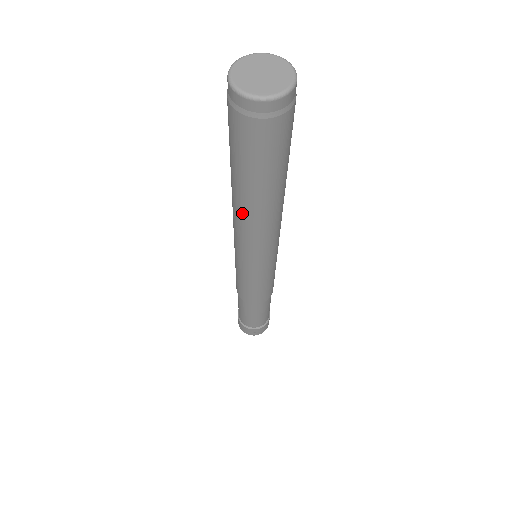
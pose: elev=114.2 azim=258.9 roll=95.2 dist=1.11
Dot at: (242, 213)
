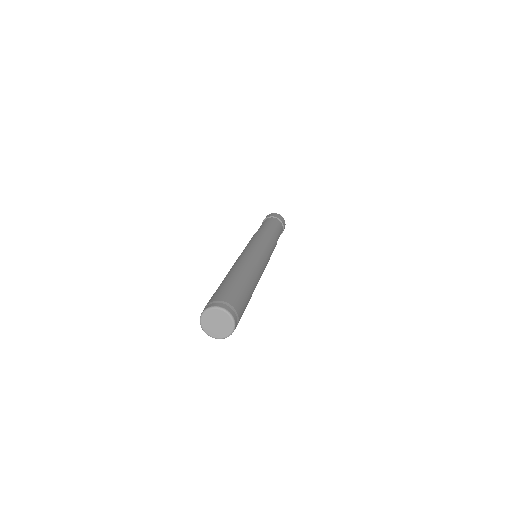
Dot at: occluded
